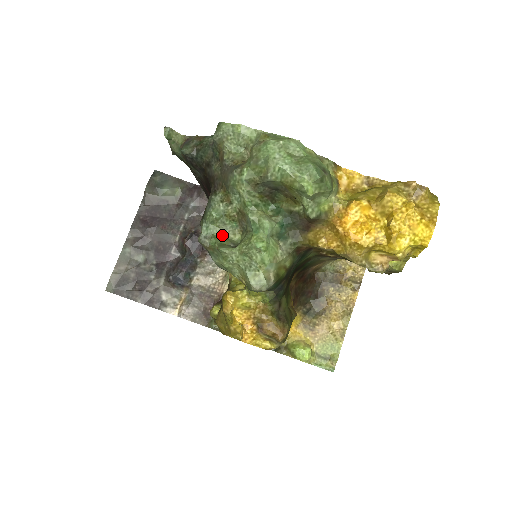
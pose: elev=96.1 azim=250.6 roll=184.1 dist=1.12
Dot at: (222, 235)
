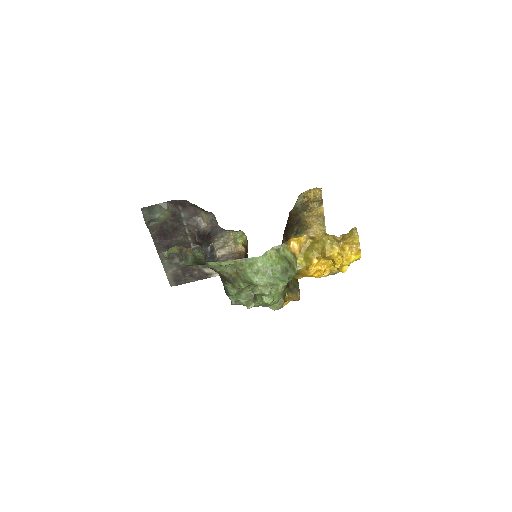
Dot at: (243, 296)
